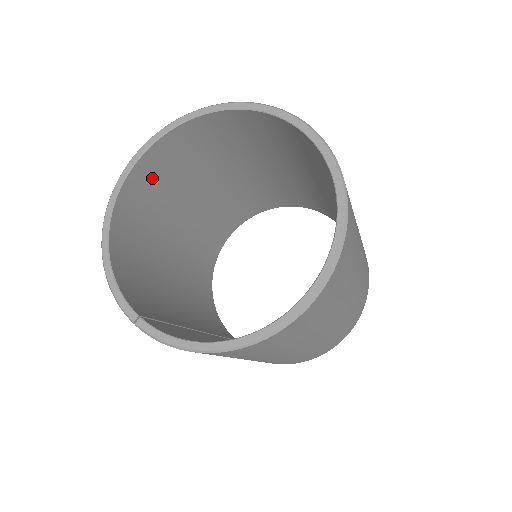
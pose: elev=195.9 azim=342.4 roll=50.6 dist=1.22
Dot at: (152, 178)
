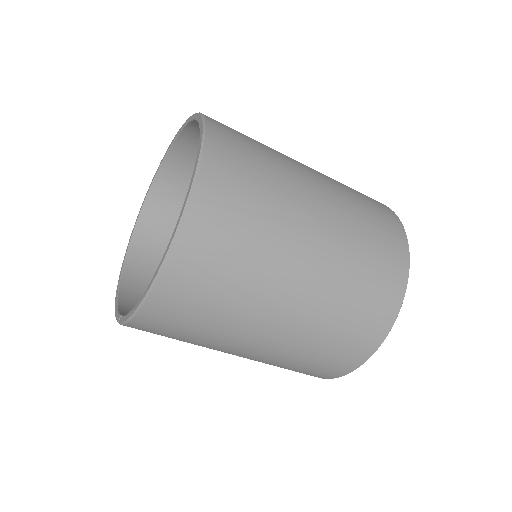
Dot at: (159, 237)
